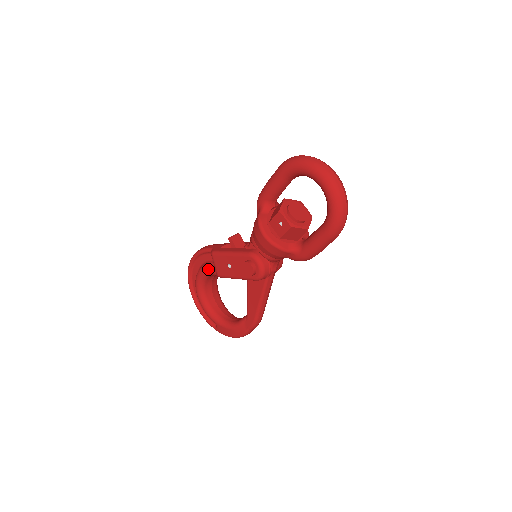
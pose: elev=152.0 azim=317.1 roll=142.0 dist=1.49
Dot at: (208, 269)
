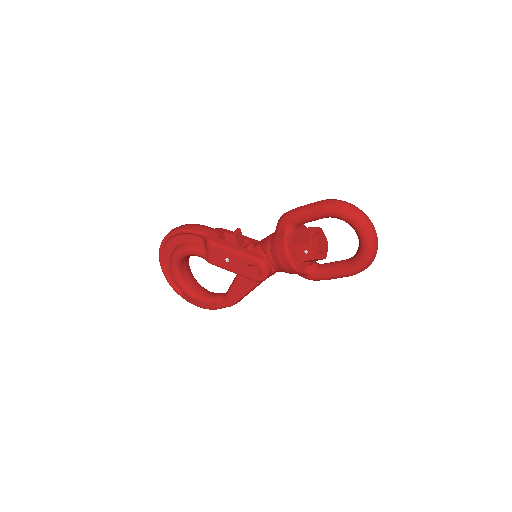
Dot at: (197, 252)
